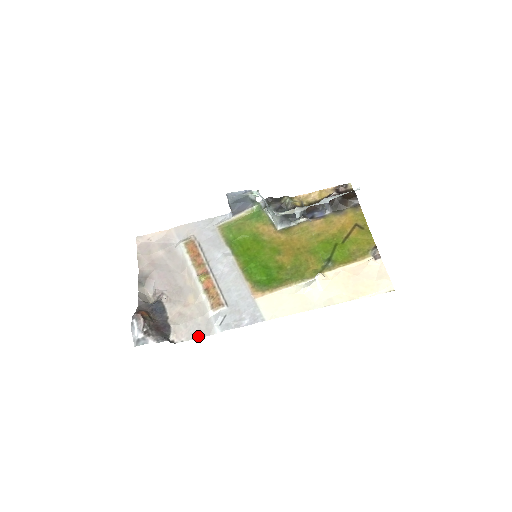
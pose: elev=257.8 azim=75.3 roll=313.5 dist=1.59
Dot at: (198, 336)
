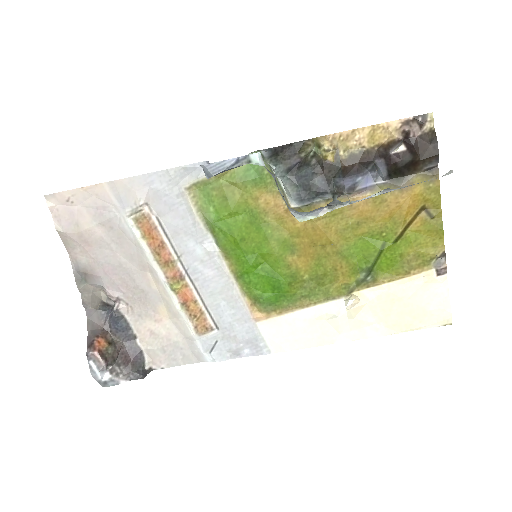
Dot at: (182, 363)
